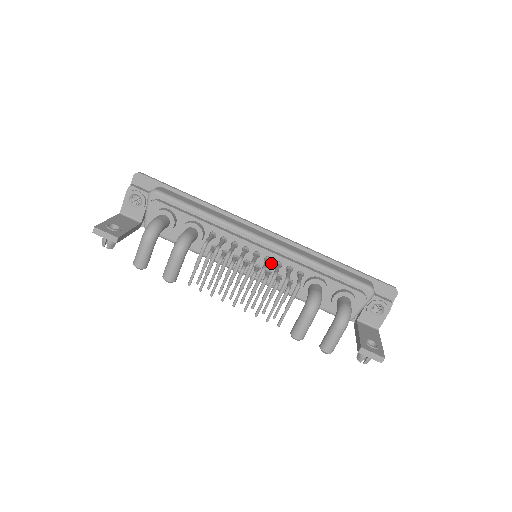
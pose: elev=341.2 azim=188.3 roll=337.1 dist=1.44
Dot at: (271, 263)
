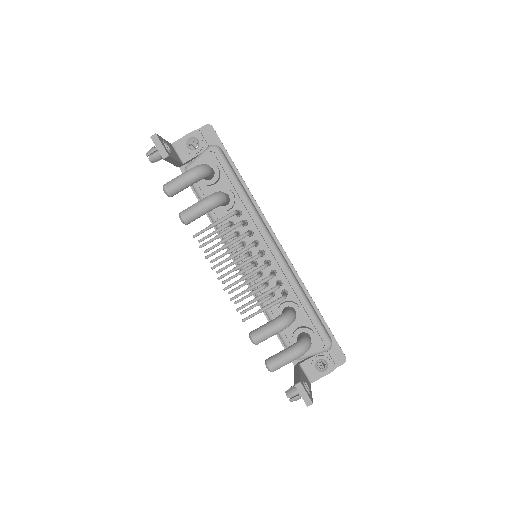
Dot at: (268, 268)
